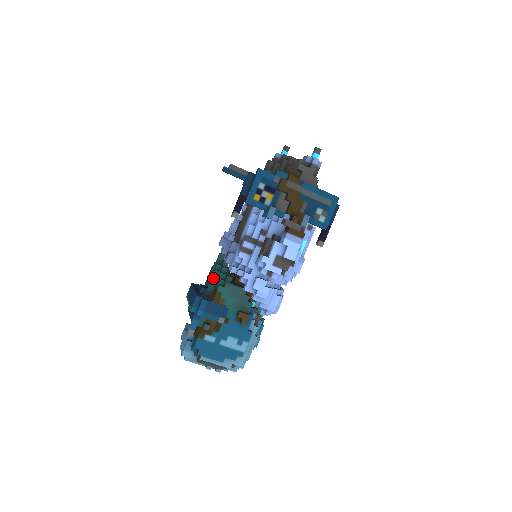
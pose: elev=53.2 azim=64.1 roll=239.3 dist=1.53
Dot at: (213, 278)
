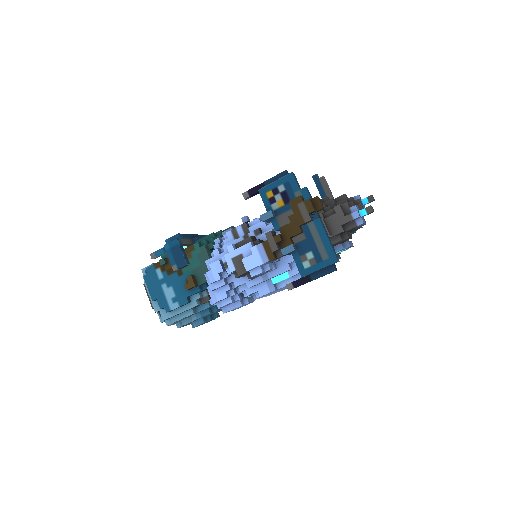
Dot at: (206, 236)
